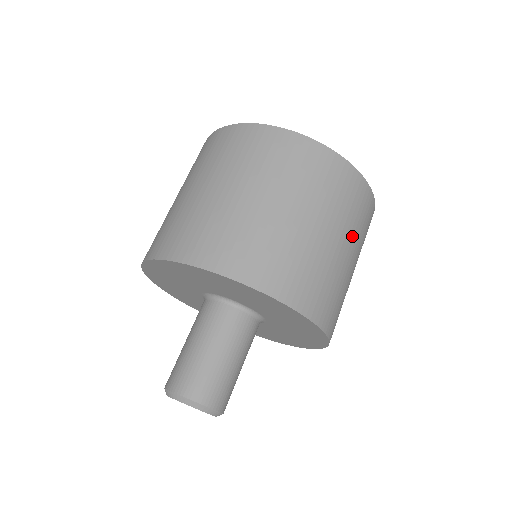
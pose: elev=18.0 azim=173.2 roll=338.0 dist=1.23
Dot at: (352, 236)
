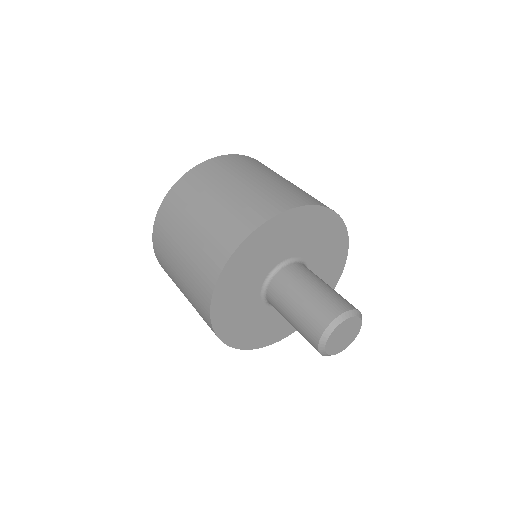
Dot at: occluded
